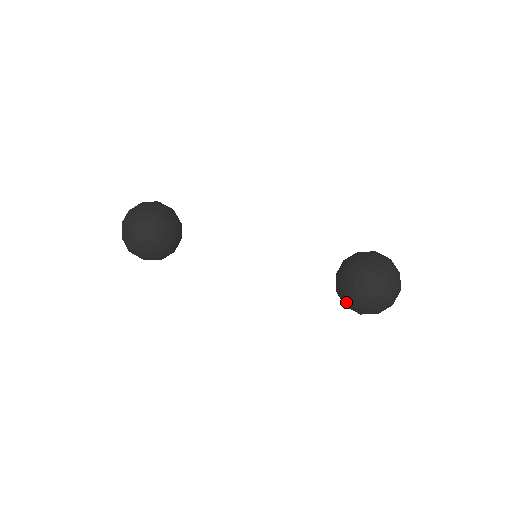
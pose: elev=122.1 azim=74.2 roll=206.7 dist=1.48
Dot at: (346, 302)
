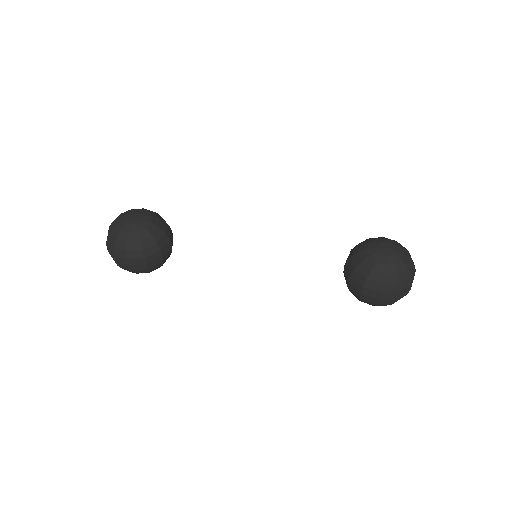
Dot at: (362, 282)
